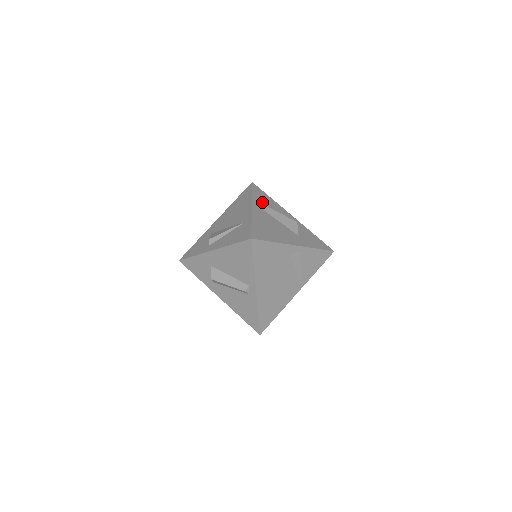
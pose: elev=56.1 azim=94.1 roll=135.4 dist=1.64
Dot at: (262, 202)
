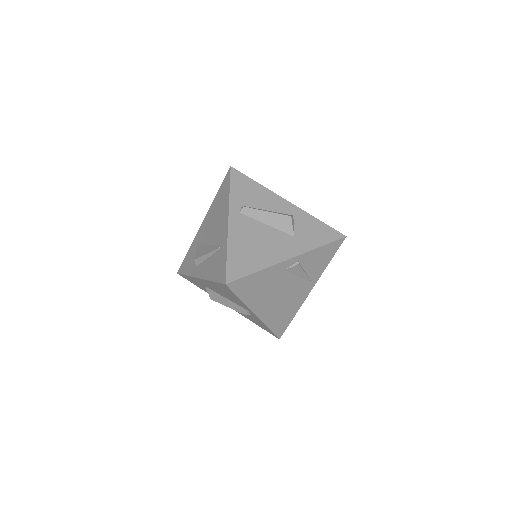
Dot at: (244, 200)
